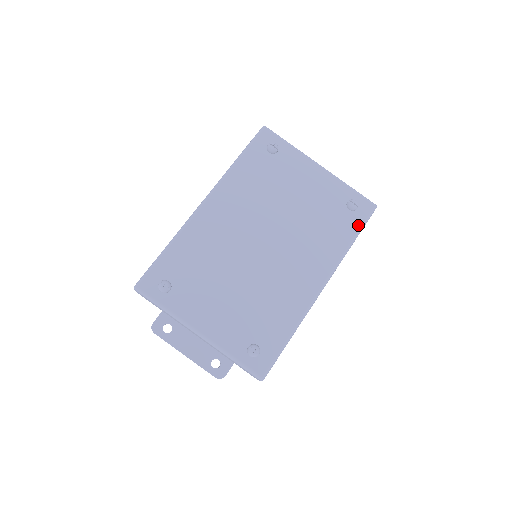
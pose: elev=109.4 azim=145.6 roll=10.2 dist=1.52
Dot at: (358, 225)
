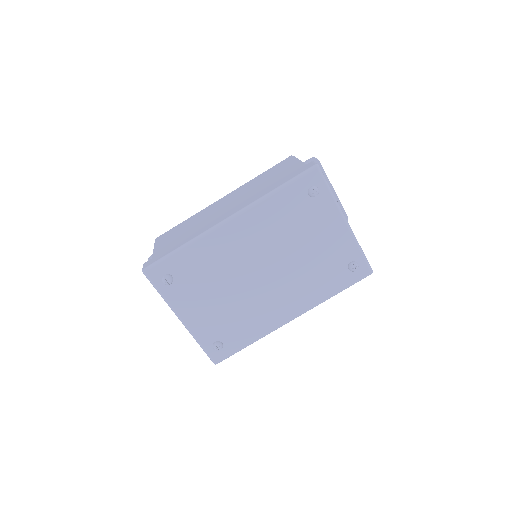
Dot at: (348, 284)
